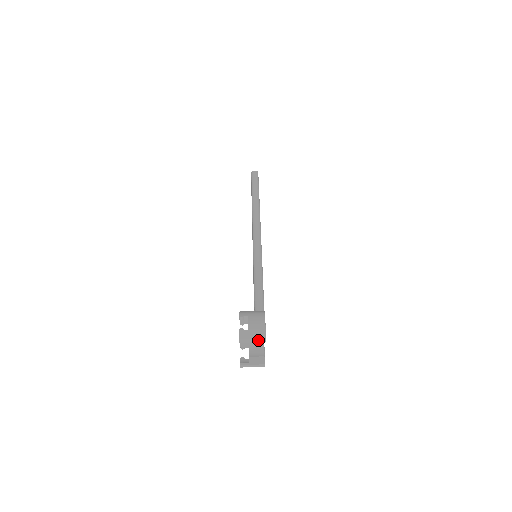
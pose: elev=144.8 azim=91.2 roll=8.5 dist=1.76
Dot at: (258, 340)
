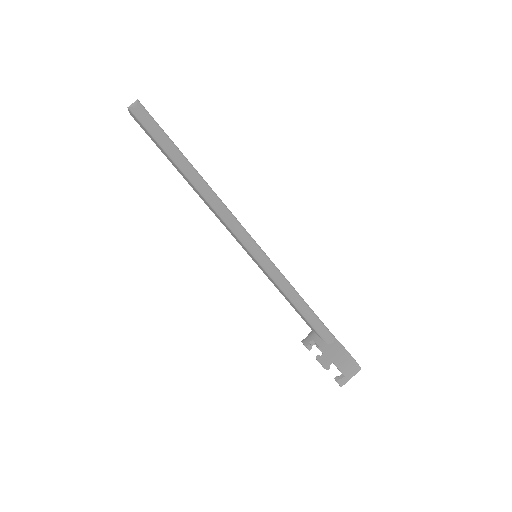
Dot at: (355, 374)
